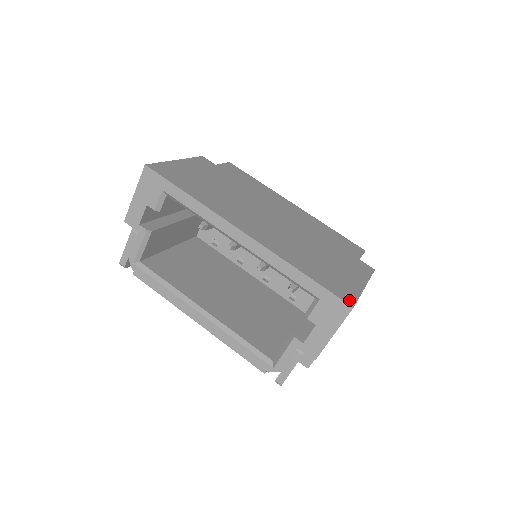
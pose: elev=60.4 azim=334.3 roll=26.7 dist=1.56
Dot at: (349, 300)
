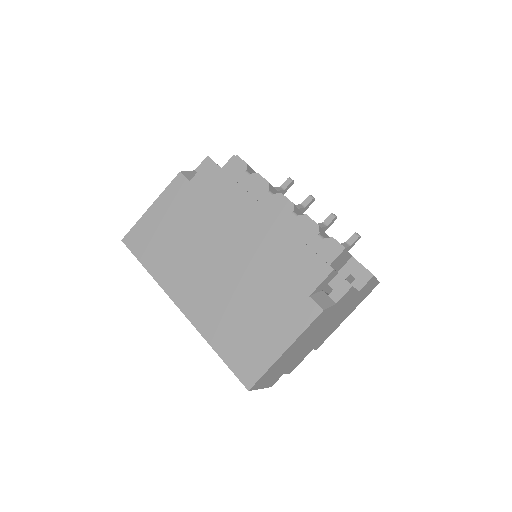
Dot at: (249, 381)
